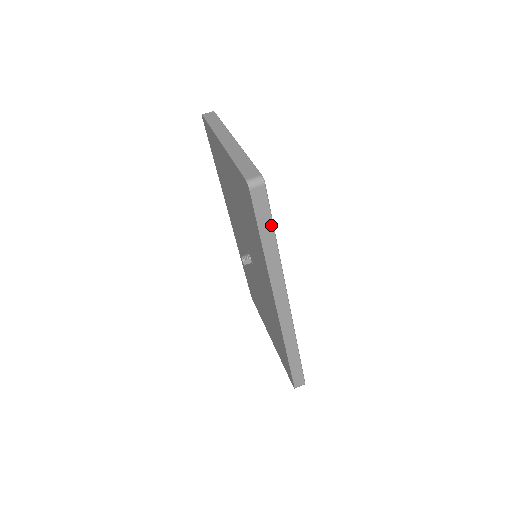
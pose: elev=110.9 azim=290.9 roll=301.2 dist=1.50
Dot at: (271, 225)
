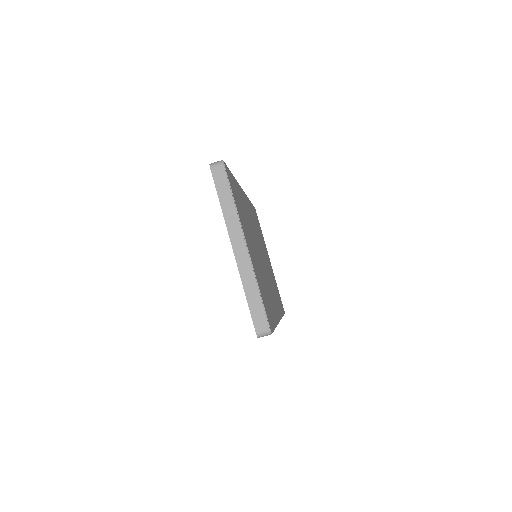
Dot at: occluded
